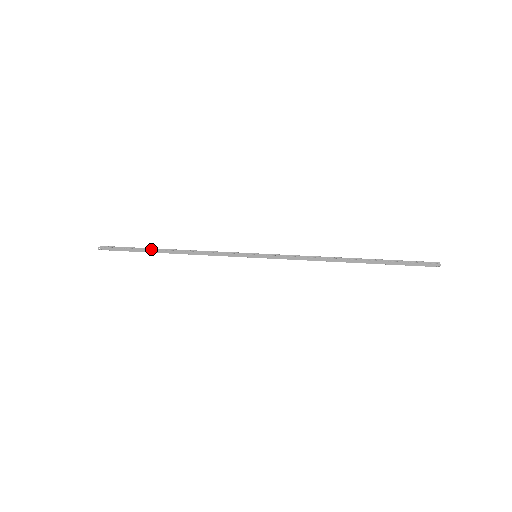
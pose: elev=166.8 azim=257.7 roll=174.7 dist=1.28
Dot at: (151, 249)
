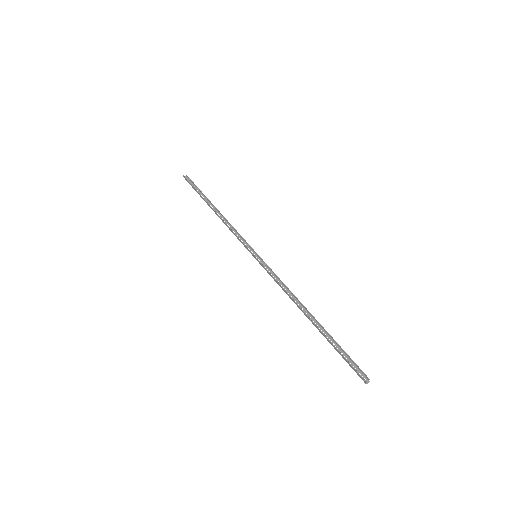
Dot at: (205, 199)
